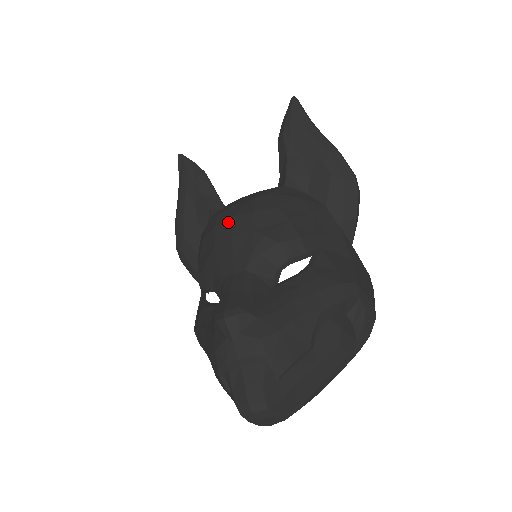
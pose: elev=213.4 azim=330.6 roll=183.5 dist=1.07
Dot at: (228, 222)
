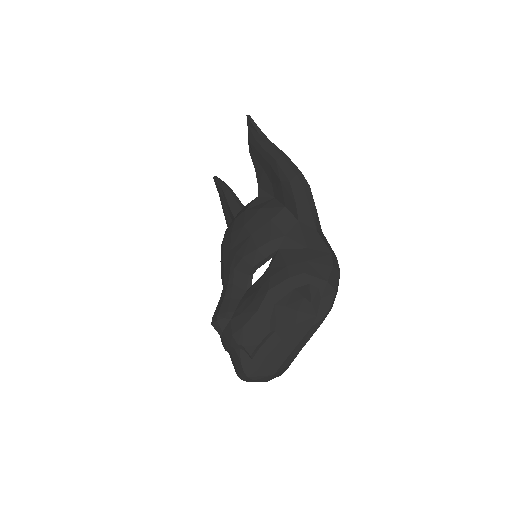
Dot at: (222, 243)
